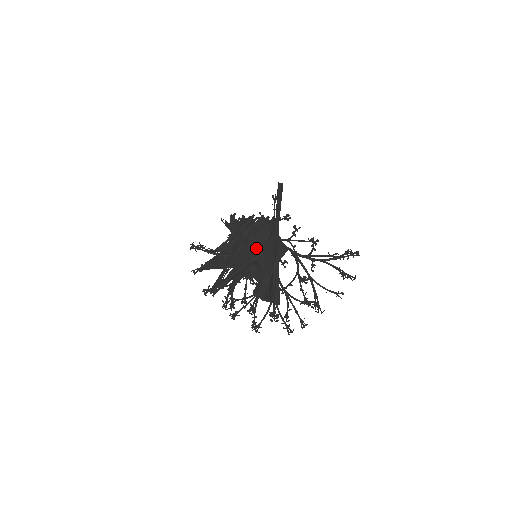
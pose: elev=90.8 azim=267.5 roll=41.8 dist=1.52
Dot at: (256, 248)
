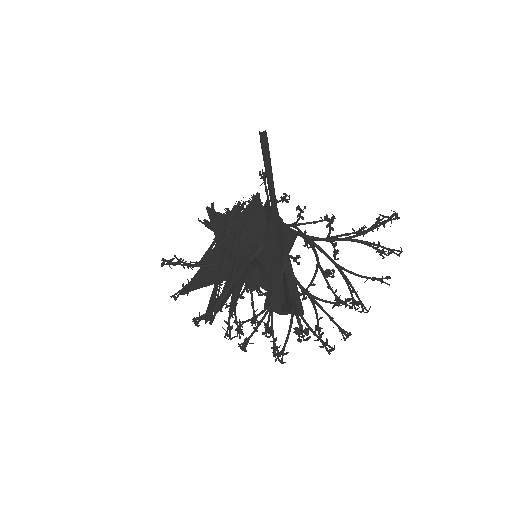
Dot at: (253, 243)
